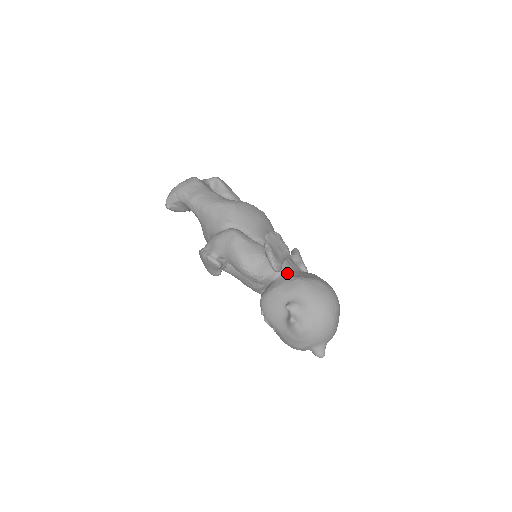
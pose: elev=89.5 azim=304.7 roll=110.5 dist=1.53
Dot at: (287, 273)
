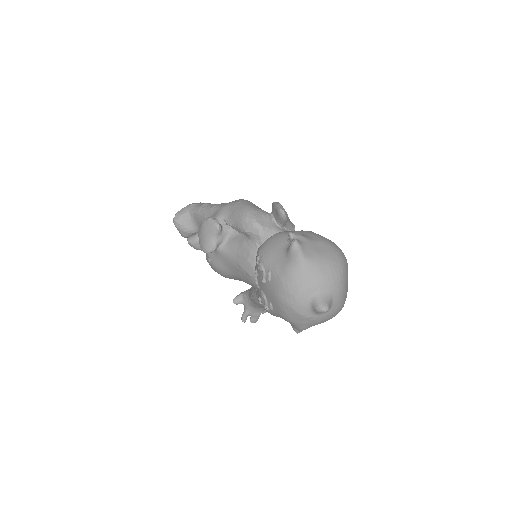
Dot at: occluded
